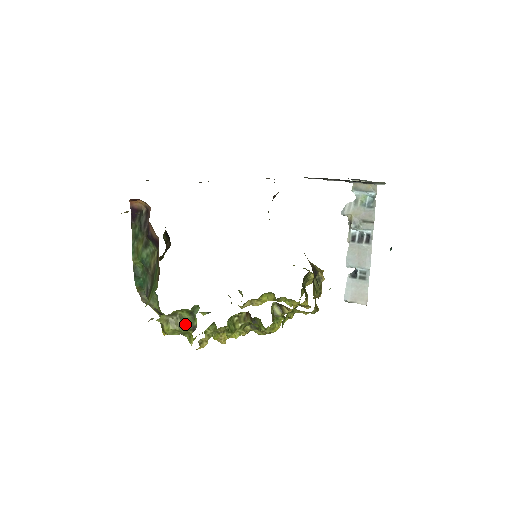
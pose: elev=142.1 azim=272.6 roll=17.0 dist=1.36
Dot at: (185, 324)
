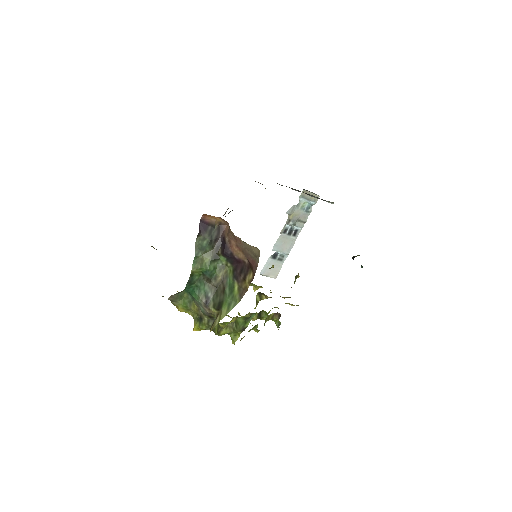
Dot at: (238, 327)
